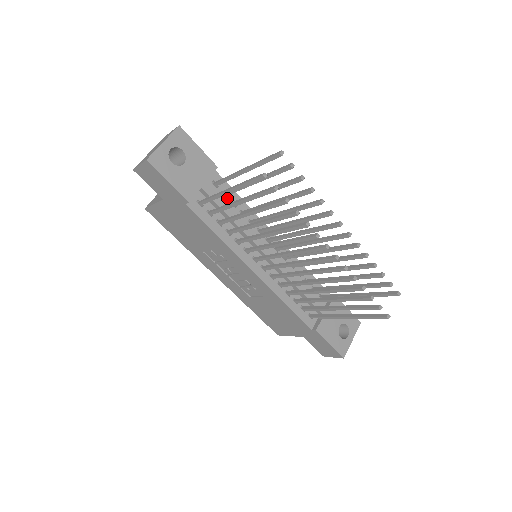
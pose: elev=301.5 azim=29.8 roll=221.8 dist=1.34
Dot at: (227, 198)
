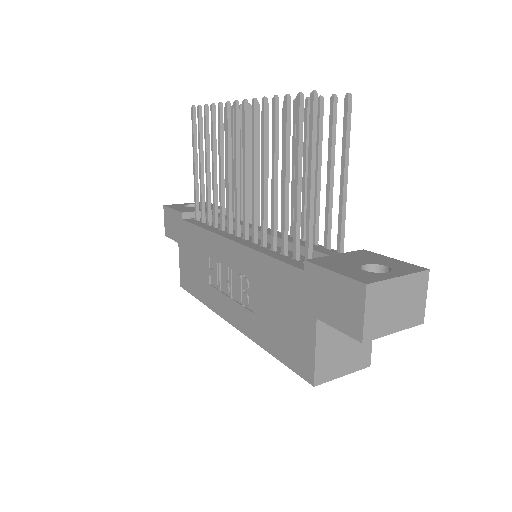
Dot at: occluded
